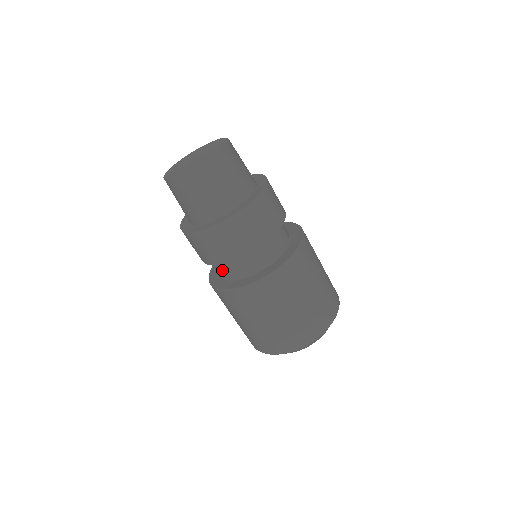
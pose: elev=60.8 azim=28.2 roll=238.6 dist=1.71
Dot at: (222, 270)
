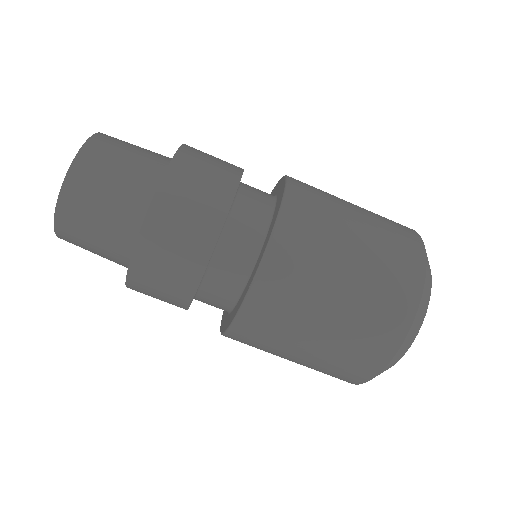
Dot at: (213, 304)
